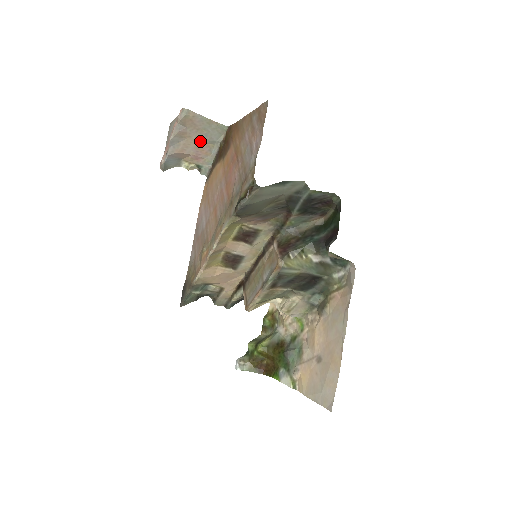
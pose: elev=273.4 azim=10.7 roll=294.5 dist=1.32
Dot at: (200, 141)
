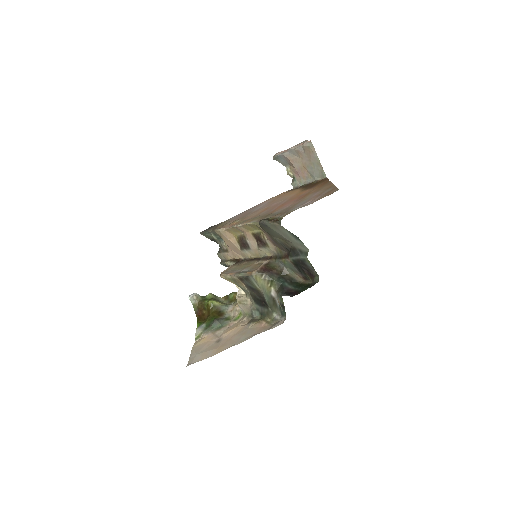
Dot at: (306, 167)
